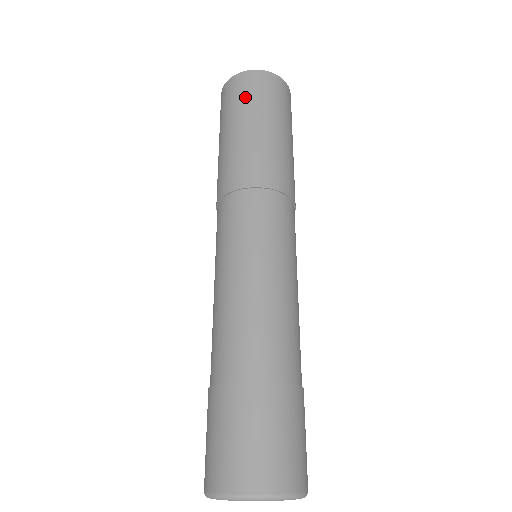
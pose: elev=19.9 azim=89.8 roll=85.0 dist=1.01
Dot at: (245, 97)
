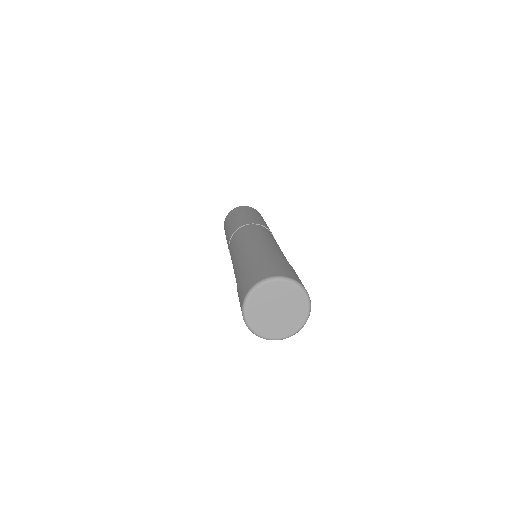
Dot at: (251, 210)
